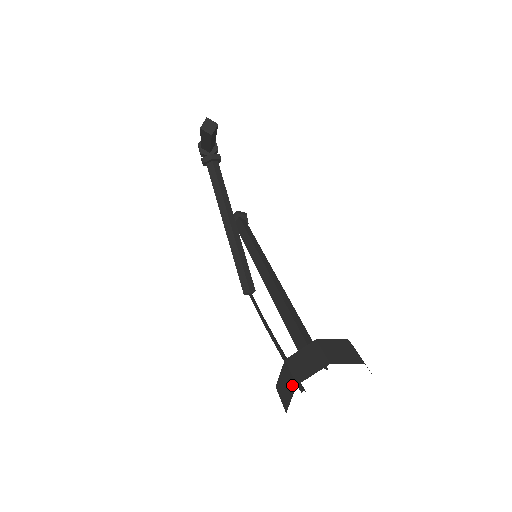
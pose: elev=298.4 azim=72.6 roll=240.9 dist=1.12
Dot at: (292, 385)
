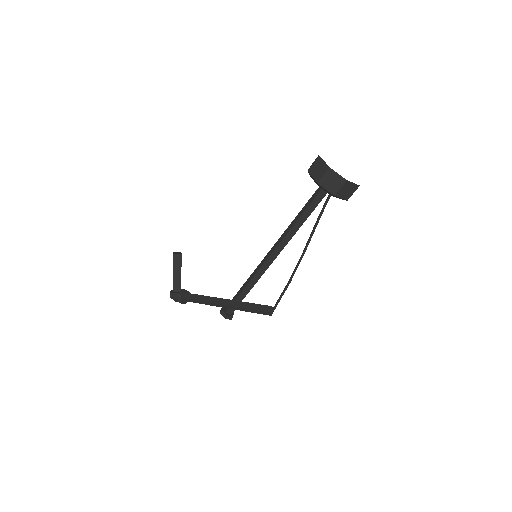
Dot at: (318, 160)
